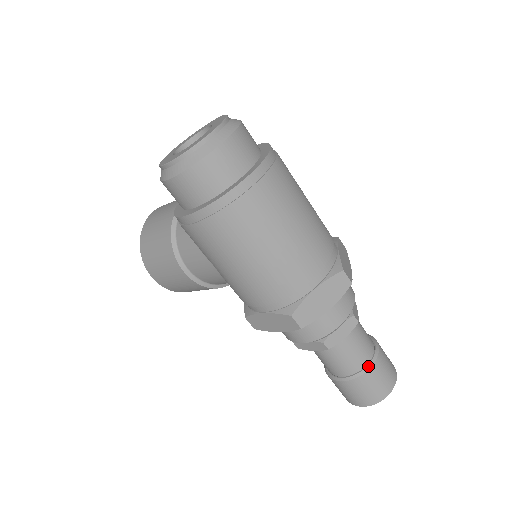
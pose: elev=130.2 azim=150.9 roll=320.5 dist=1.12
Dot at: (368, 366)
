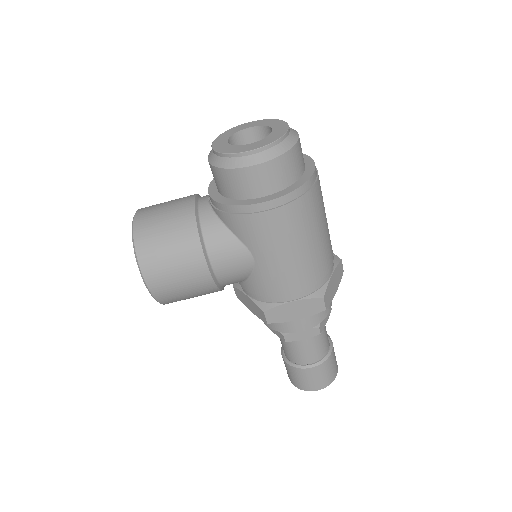
Dot at: (331, 349)
